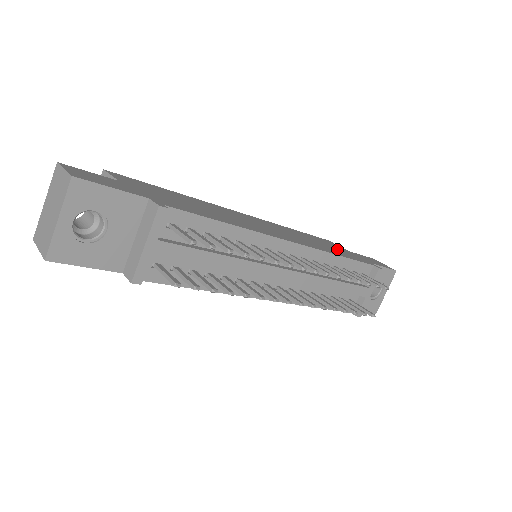
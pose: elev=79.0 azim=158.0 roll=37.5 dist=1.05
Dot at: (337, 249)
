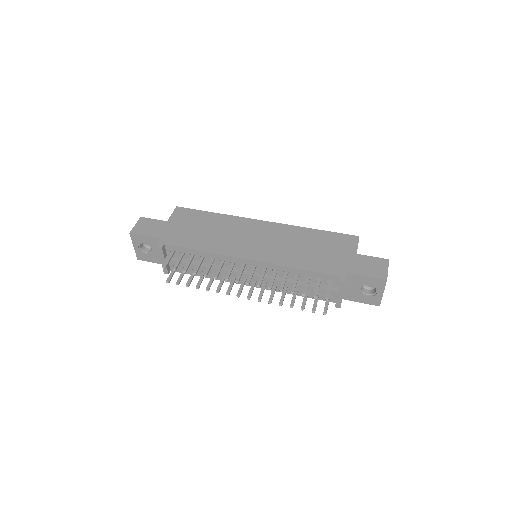
Dot at: (327, 255)
